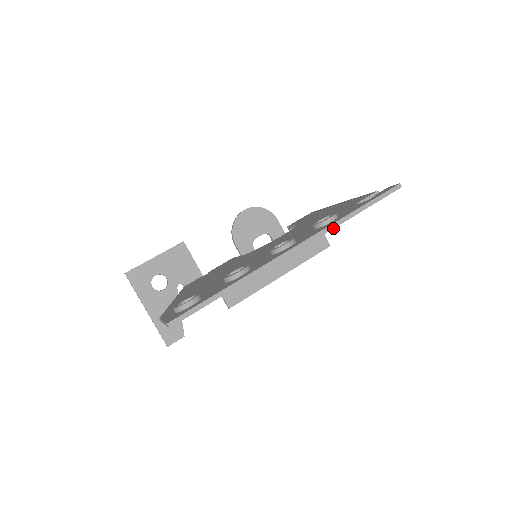
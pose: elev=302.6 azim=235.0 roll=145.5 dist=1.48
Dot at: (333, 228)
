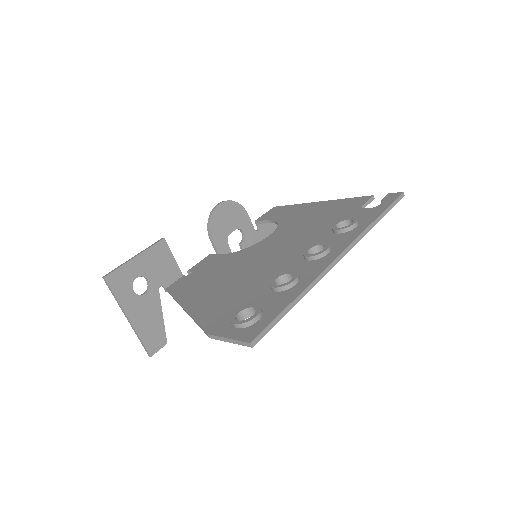
Dot at: (365, 234)
